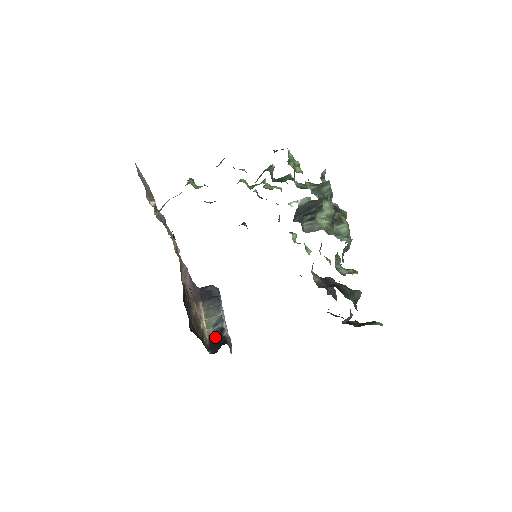
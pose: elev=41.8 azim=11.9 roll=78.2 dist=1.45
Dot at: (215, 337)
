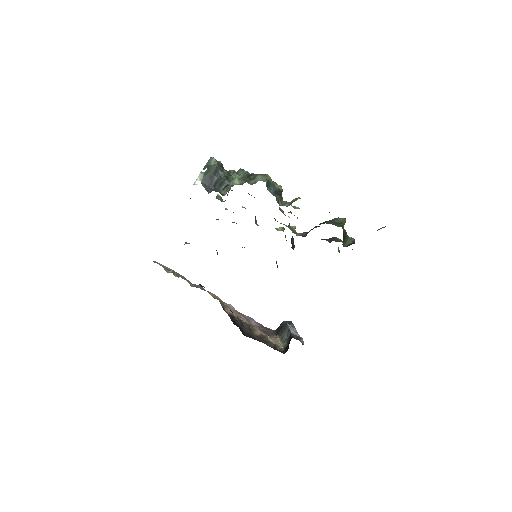
Dot at: (287, 343)
